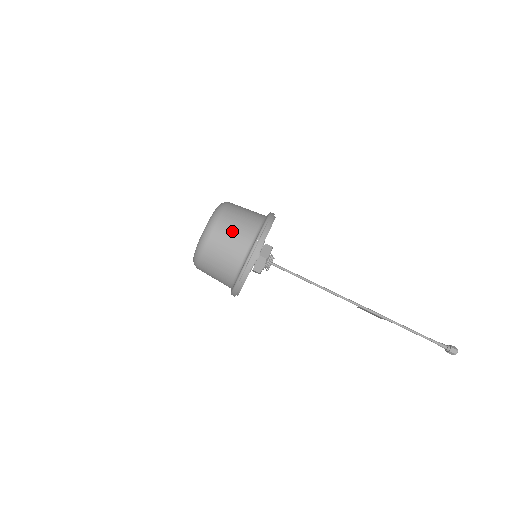
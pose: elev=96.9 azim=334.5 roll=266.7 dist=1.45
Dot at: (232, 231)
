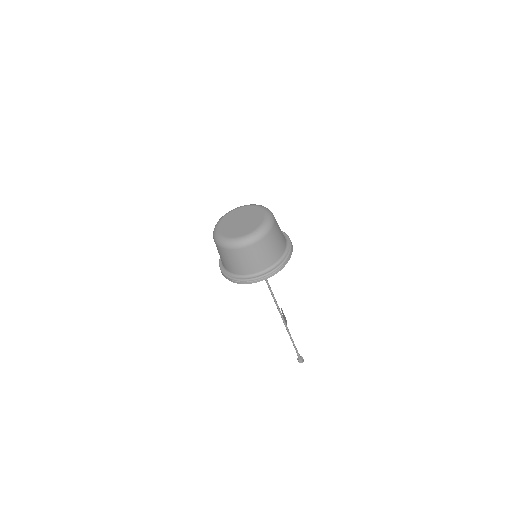
Dot at: (256, 257)
